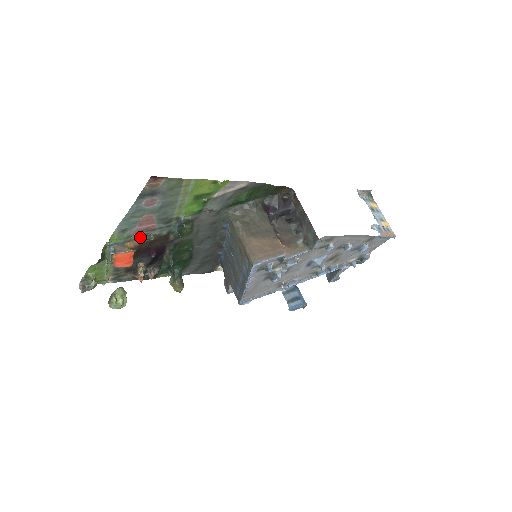
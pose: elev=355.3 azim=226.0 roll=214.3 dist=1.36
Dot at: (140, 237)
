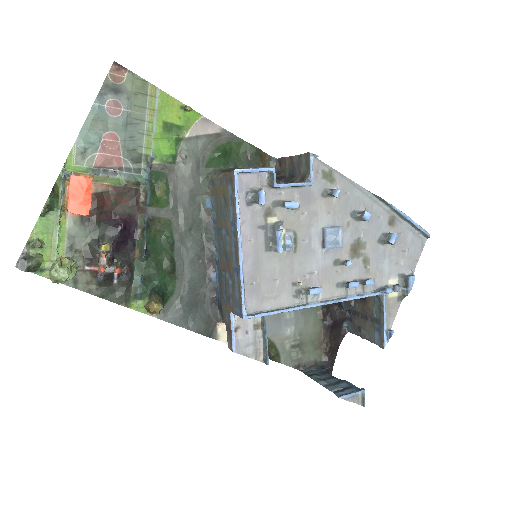
Dot at: (104, 179)
